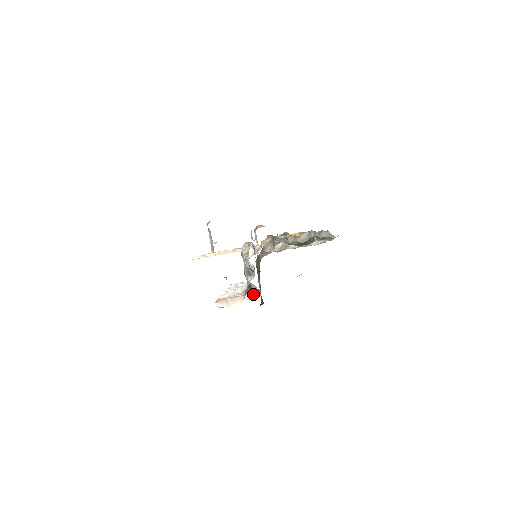
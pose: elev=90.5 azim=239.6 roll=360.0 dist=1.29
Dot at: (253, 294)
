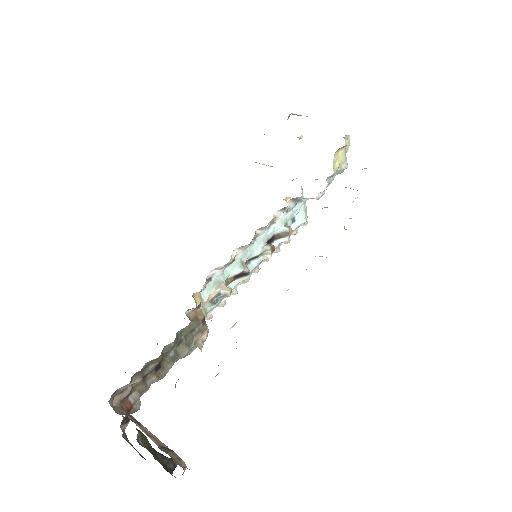
Dot at: occluded
